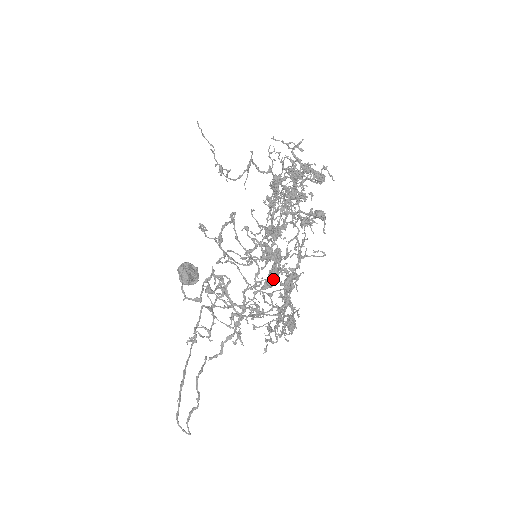
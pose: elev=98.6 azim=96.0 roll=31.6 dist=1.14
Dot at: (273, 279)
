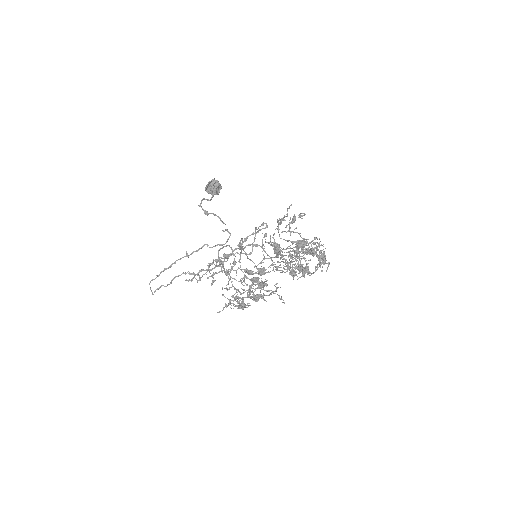
Dot at: (252, 285)
